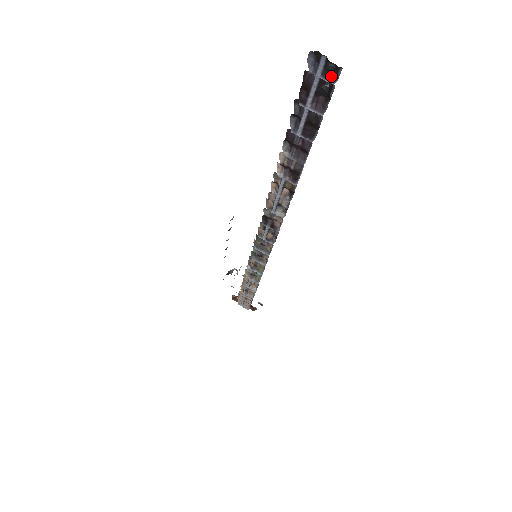
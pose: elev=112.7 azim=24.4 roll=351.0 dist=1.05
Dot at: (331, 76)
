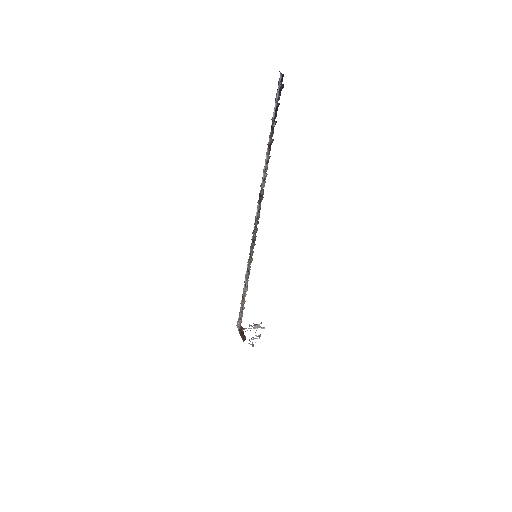
Dot at: (282, 81)
